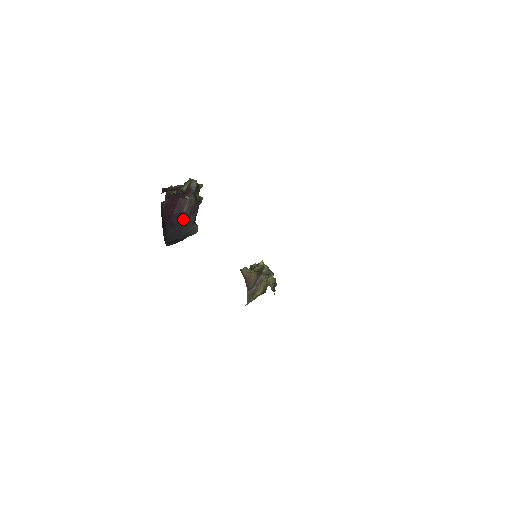
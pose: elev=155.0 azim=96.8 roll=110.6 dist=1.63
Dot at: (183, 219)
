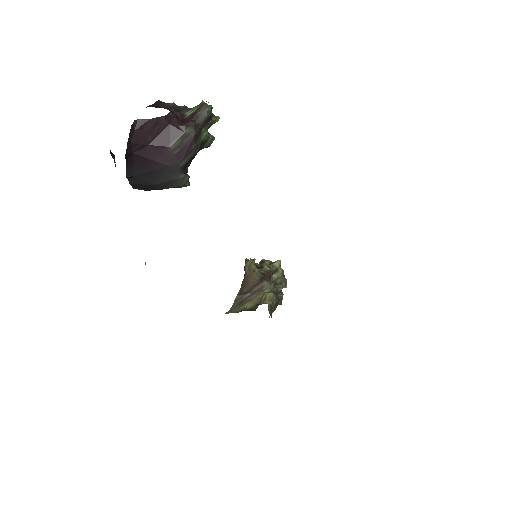
Dot at: (164, 158)
